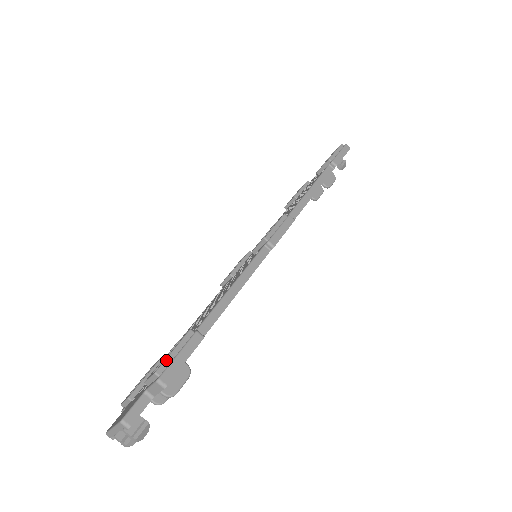
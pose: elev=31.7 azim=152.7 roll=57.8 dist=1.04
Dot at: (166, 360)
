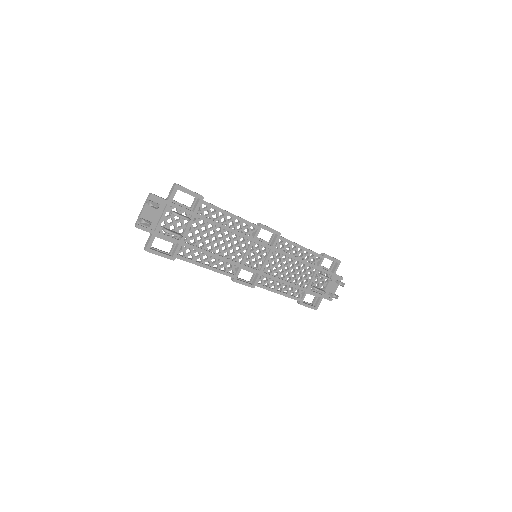
Dot at: occluded
